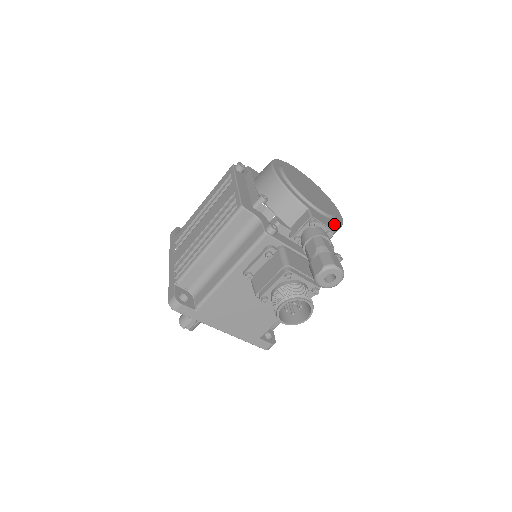
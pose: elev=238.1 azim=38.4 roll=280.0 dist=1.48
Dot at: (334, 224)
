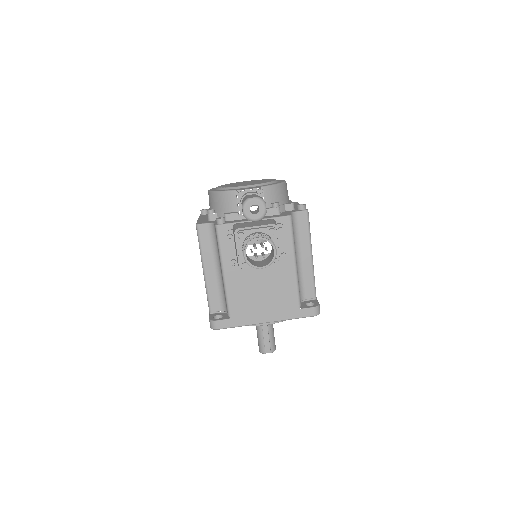
Dot at: (267, 186)
